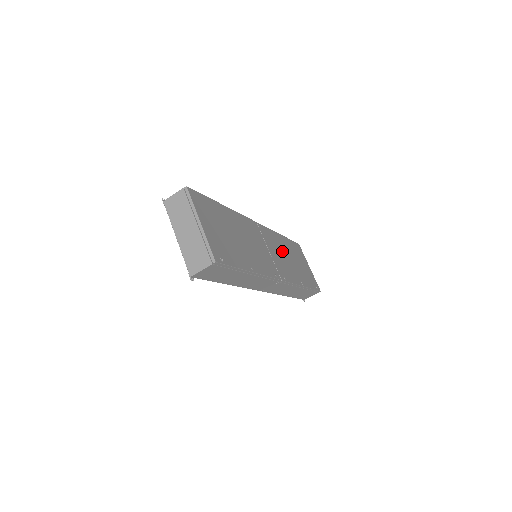
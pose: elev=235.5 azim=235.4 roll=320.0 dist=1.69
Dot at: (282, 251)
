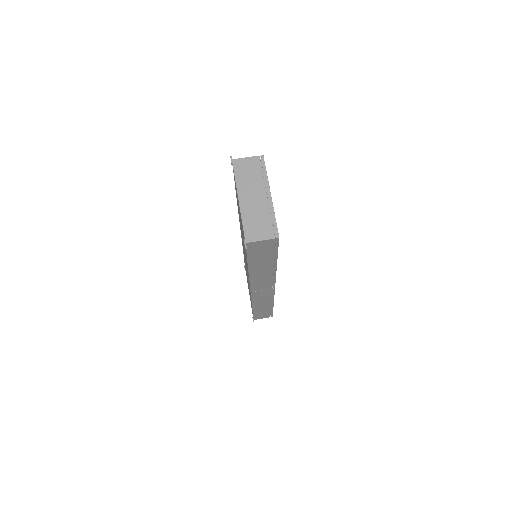
Dot at: occluded
